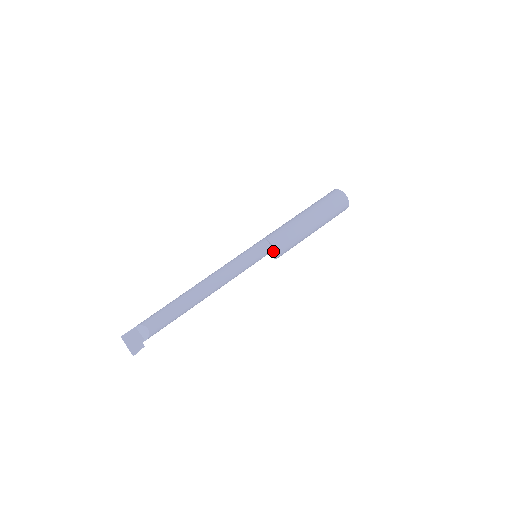
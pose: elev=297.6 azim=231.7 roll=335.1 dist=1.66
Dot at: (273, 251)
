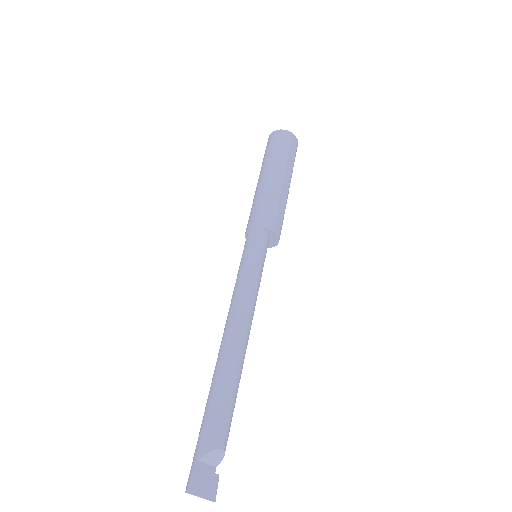
Dot at: (270, 240)
